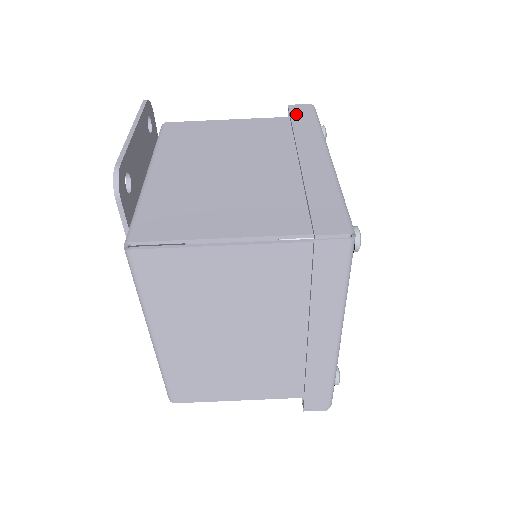
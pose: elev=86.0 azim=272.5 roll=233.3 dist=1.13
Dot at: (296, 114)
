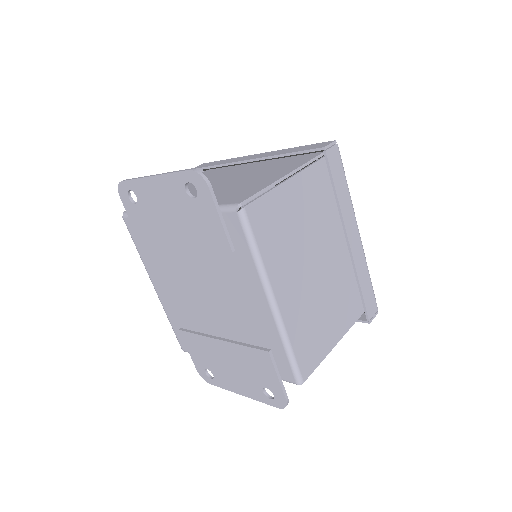
Dot at: (206, 165)
